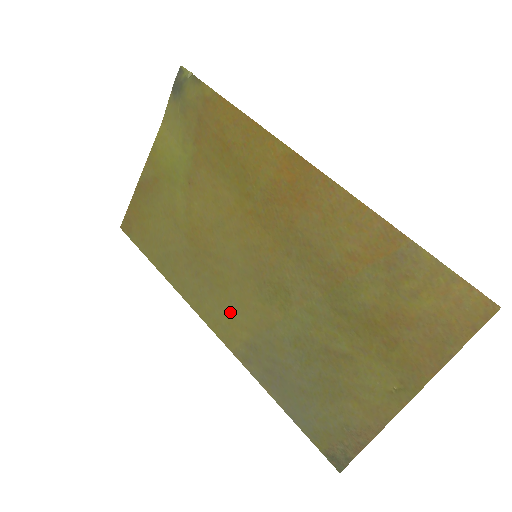
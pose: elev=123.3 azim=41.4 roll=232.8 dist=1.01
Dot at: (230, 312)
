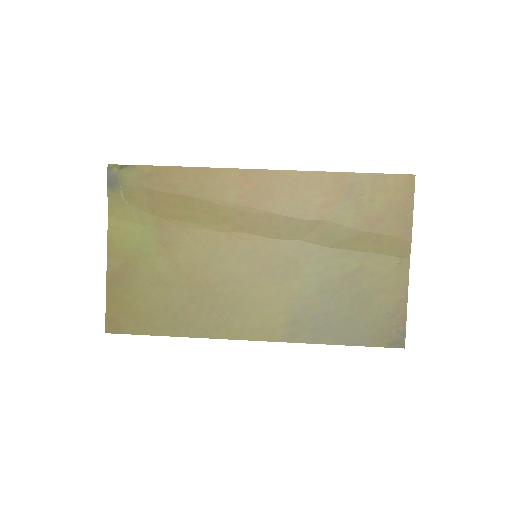
Dot at: (259, 313)
